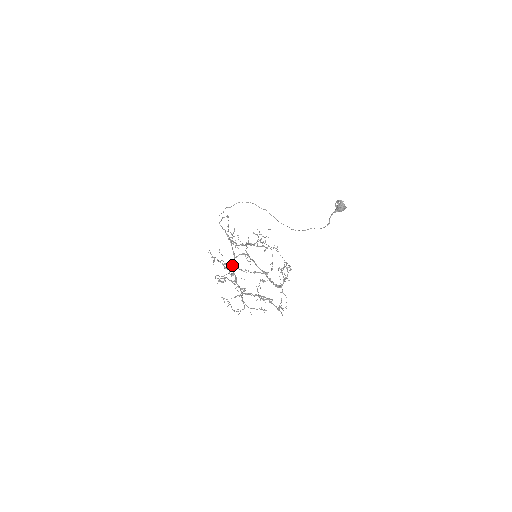
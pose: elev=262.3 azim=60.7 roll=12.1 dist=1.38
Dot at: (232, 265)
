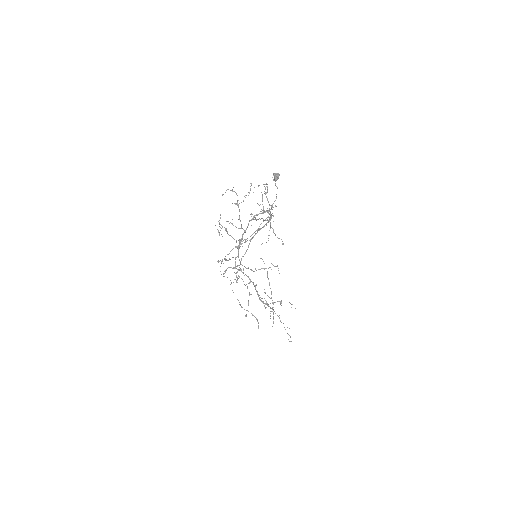
Dot at: (239, 260)
